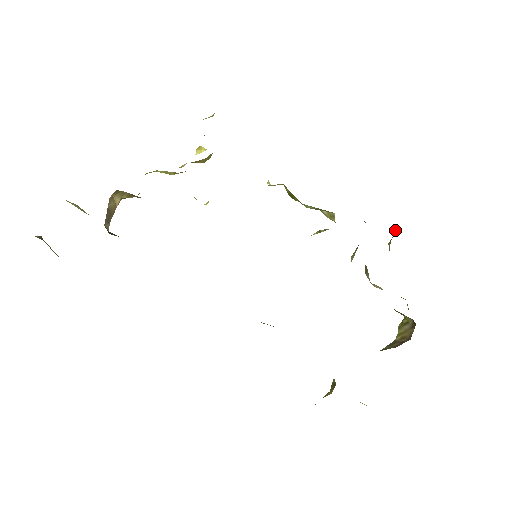
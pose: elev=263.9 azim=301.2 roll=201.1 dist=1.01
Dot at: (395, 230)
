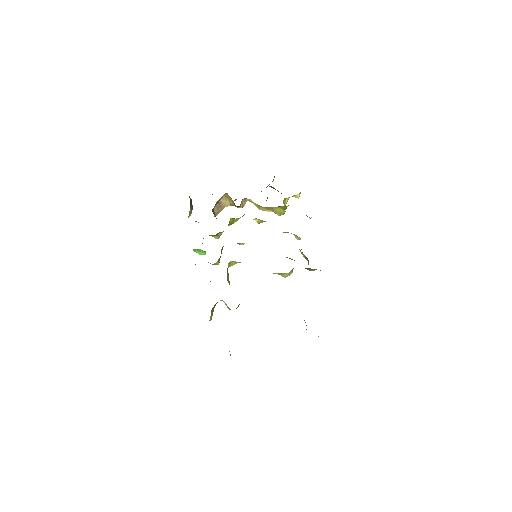
Dot at: occluded
